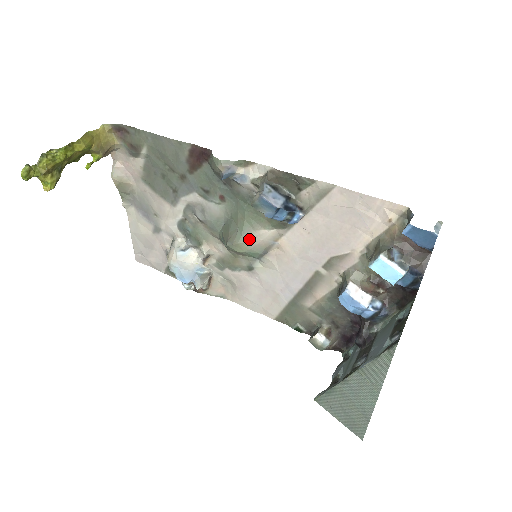
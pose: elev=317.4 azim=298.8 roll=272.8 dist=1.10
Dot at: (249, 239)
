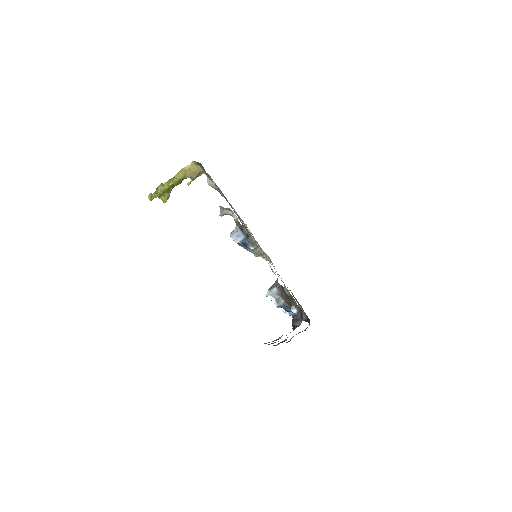
Dot at: occluded
